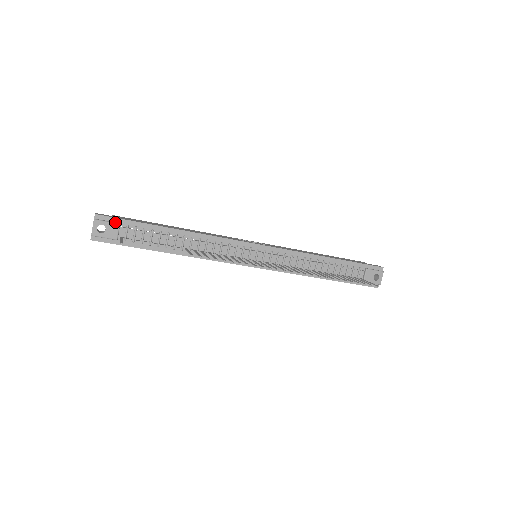
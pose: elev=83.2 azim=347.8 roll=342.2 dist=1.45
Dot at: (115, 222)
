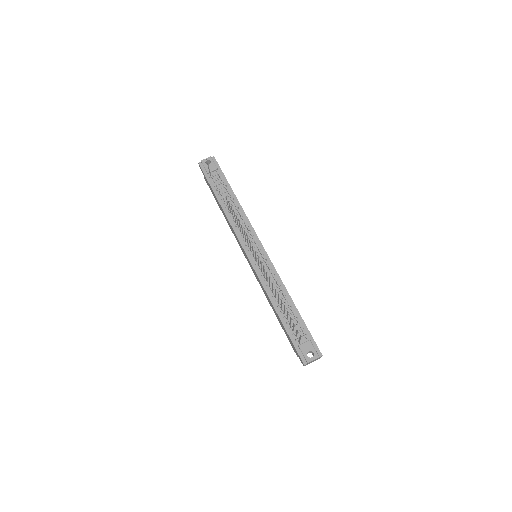
Dot at: (217, 167)
